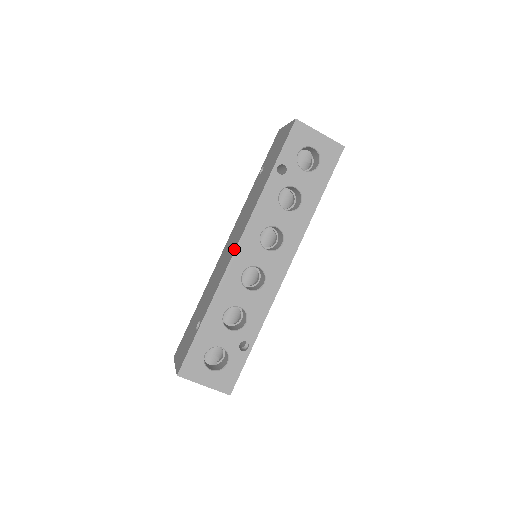
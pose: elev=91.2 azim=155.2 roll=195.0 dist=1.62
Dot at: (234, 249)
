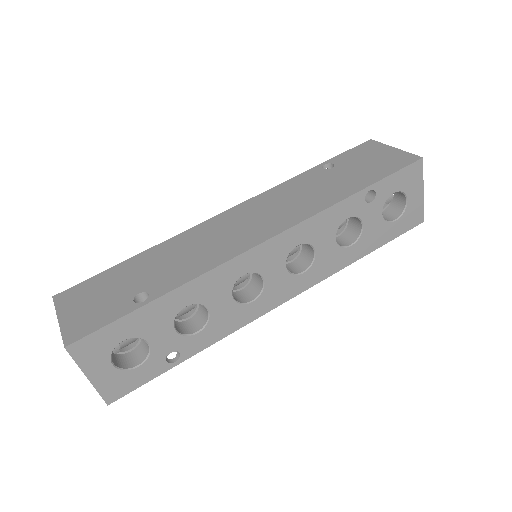
Dot at: (259, 240)
